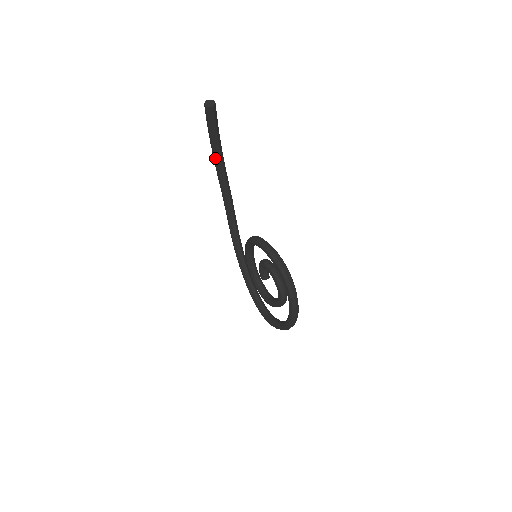
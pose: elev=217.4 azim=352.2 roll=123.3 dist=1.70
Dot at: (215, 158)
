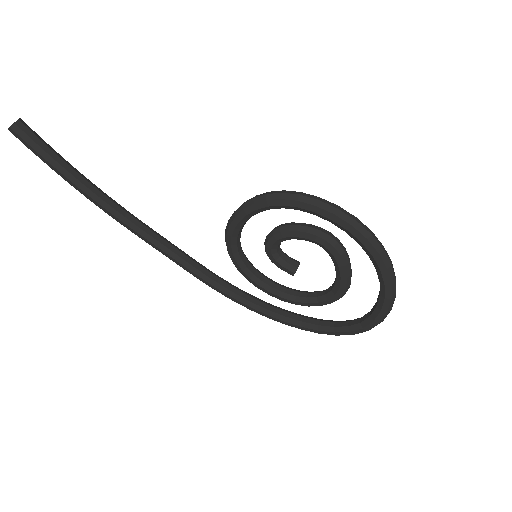
Dot at: (94, 199)
